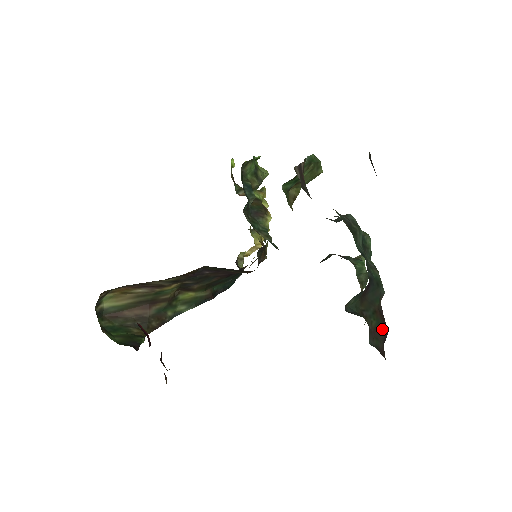
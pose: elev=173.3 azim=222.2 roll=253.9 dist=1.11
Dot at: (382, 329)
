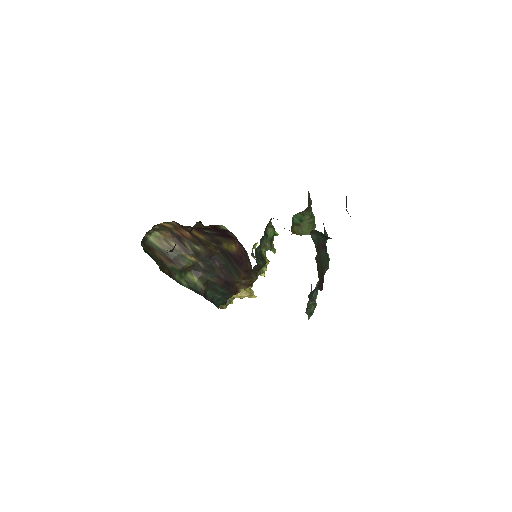
Dot at: (321, 277)
